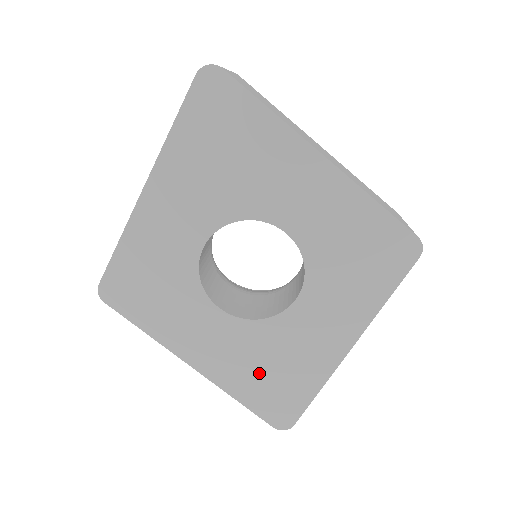
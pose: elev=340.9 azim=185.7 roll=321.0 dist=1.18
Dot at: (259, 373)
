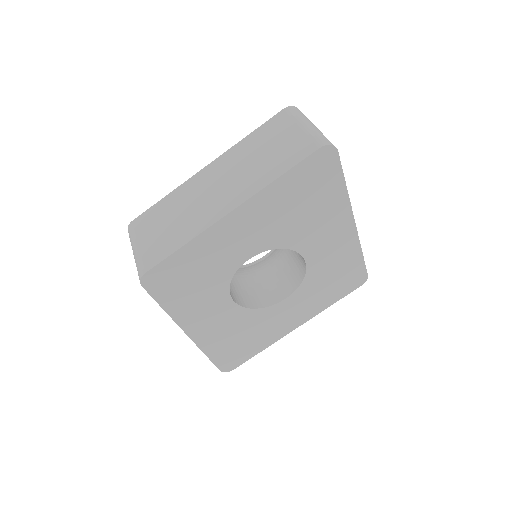
Dot at: (232, 340)
